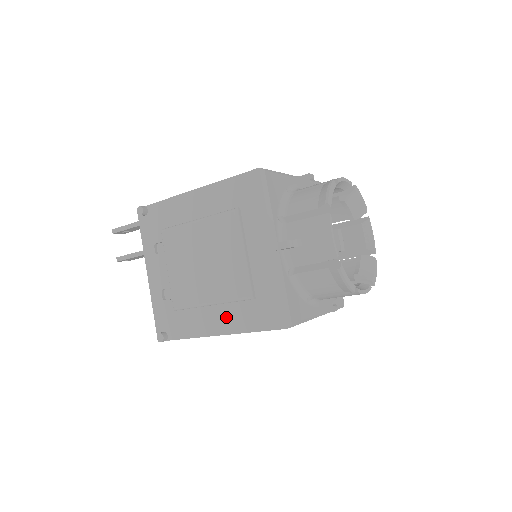
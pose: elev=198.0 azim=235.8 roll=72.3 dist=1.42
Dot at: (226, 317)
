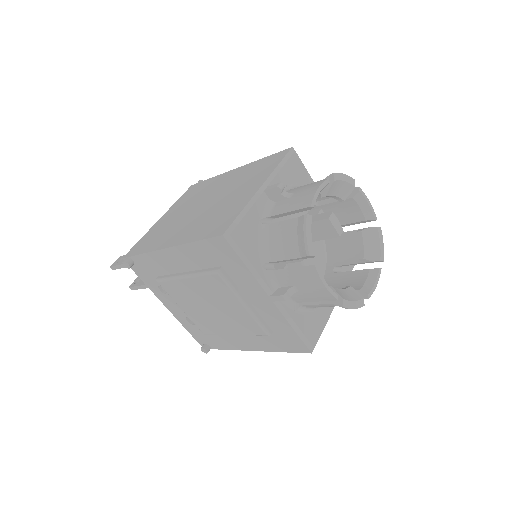
Dot at: (253, 341)
